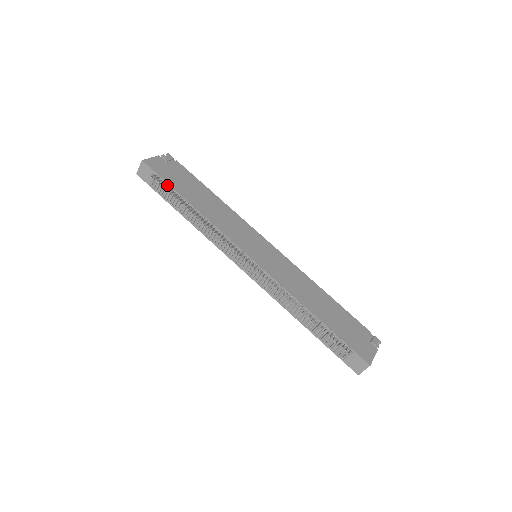
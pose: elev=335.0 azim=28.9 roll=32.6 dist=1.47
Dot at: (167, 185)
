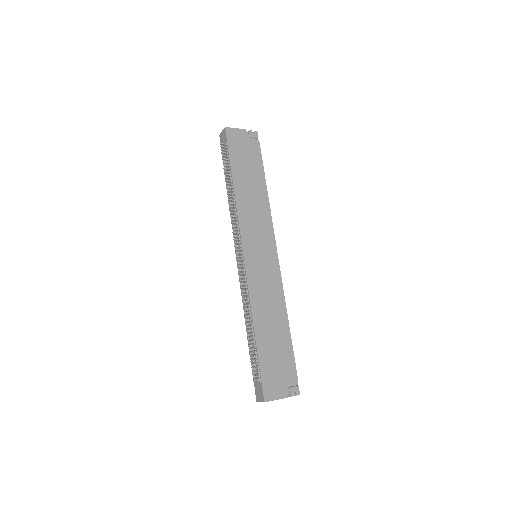
Dot at: (228, 158)
